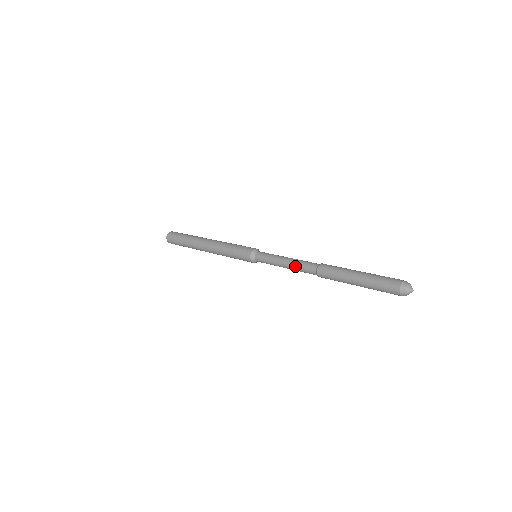
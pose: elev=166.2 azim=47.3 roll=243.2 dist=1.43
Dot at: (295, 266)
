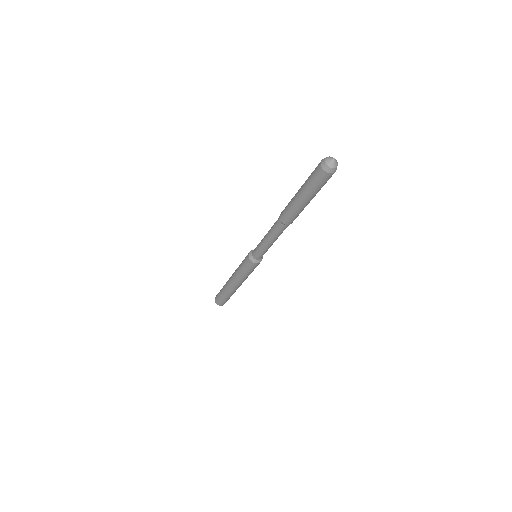
Dot at: (270, 230)
